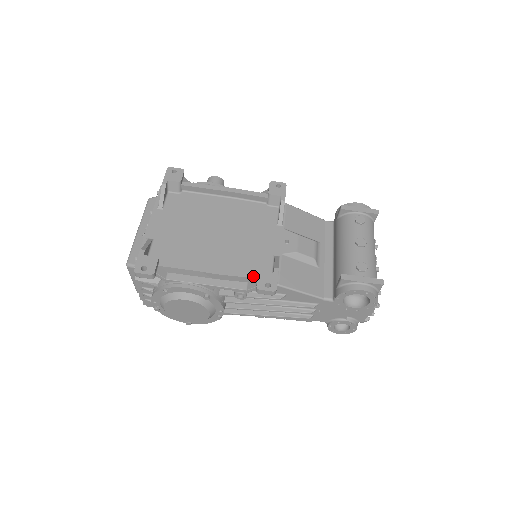
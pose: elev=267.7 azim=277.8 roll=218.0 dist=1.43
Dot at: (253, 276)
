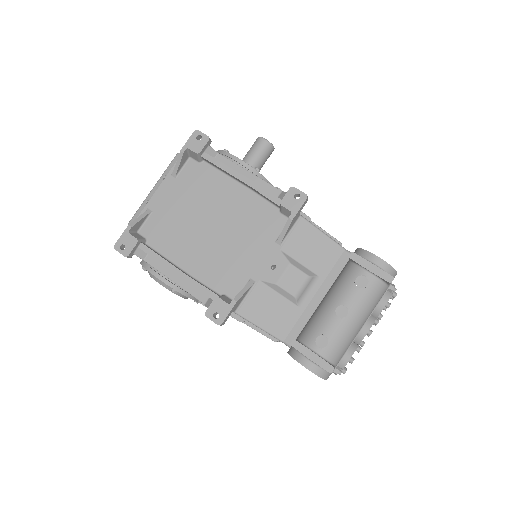
Dot at: (212, 297)
